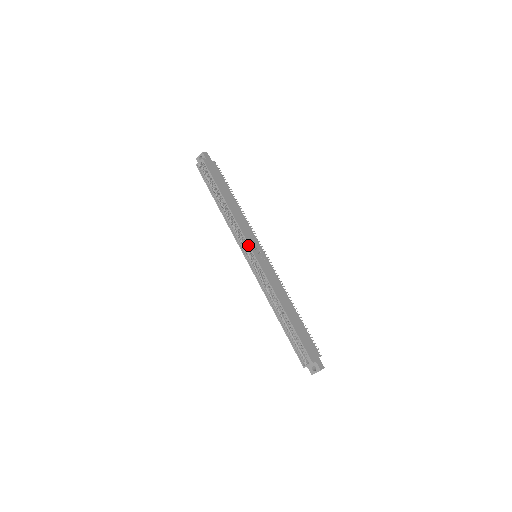
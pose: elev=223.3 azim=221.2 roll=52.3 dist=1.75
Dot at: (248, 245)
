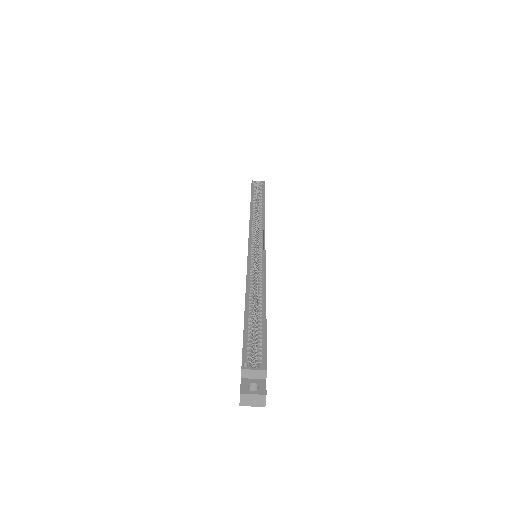
Dot at: (264, 236)
